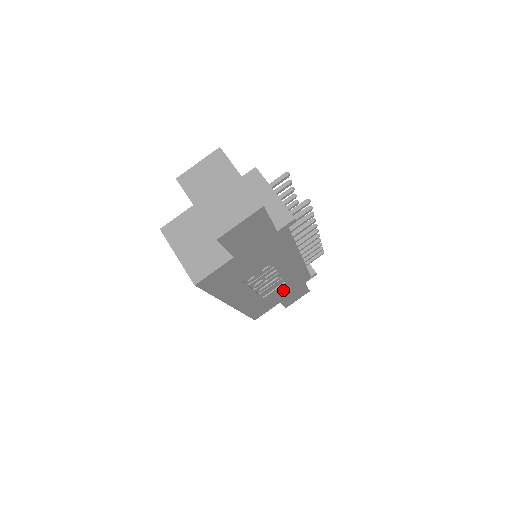
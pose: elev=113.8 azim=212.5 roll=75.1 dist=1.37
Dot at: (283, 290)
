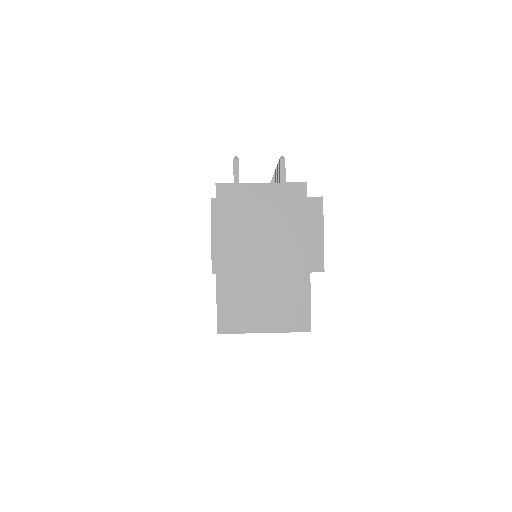
Dot at: occluded
